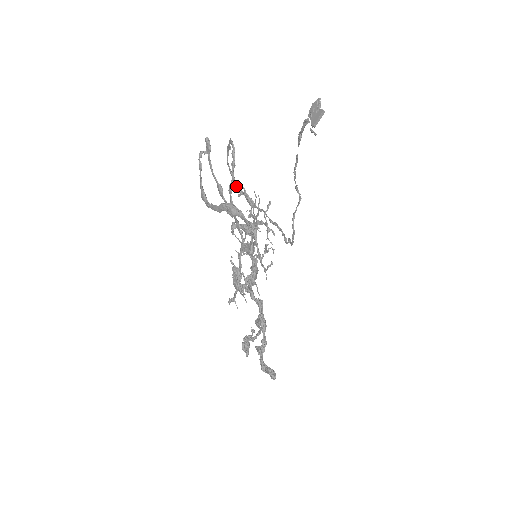
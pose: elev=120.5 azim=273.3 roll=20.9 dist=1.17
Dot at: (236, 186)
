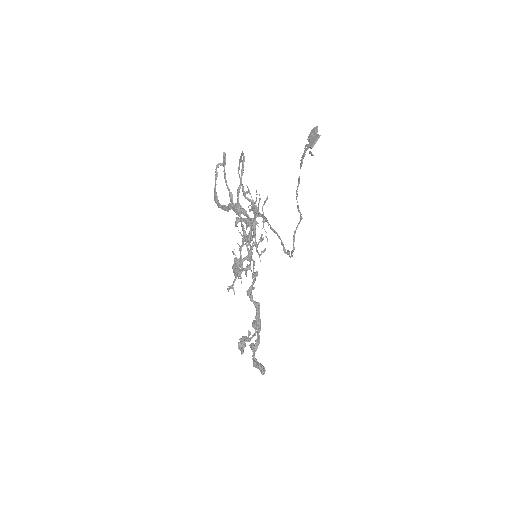
Dot at: (244, 193)
